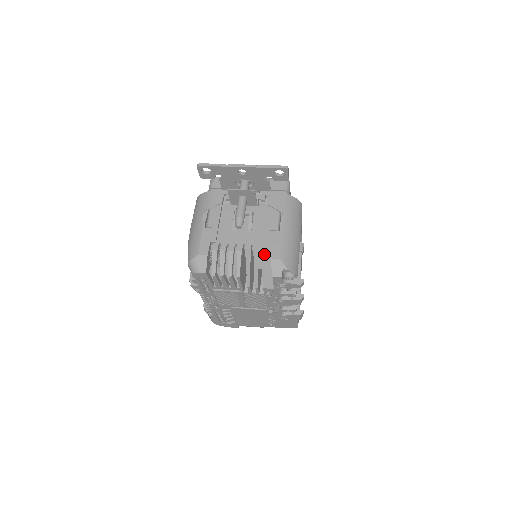
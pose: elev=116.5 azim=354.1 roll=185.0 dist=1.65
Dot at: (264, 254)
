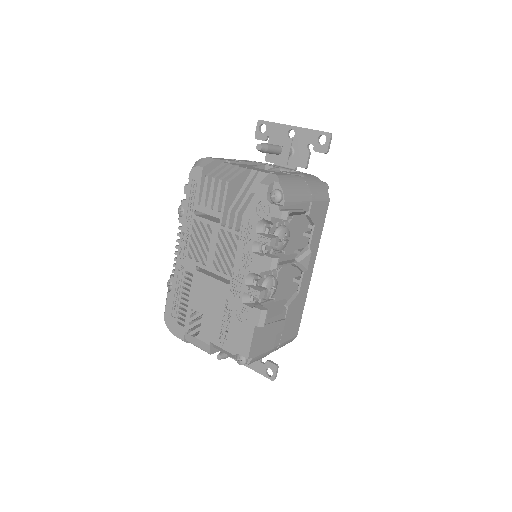
Dot at: occluded
